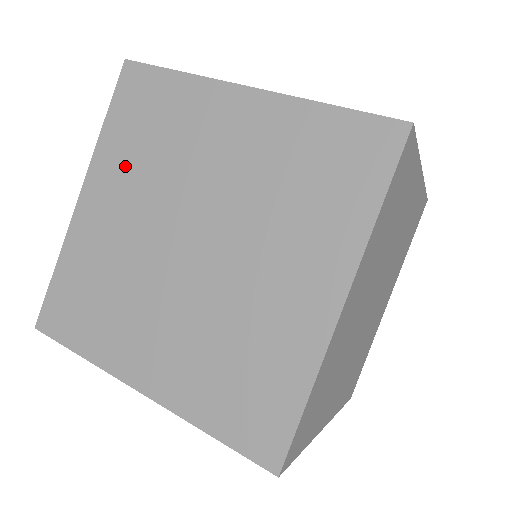
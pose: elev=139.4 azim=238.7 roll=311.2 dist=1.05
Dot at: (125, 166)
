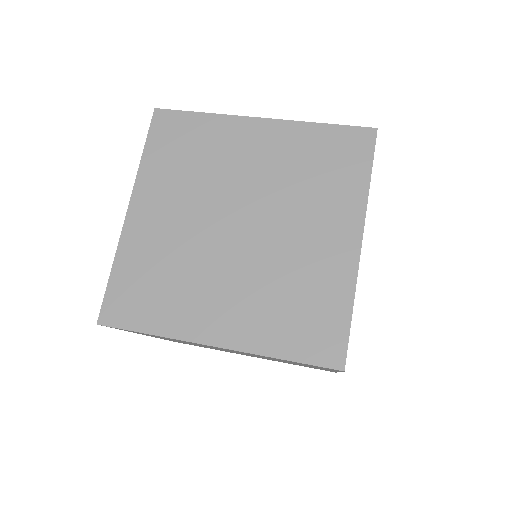
Dot at: (169, 181)
